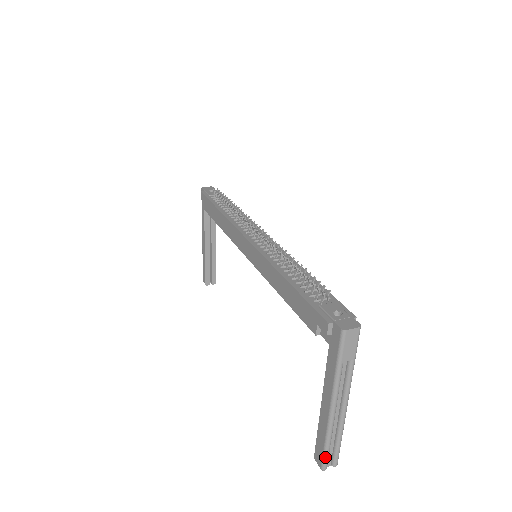
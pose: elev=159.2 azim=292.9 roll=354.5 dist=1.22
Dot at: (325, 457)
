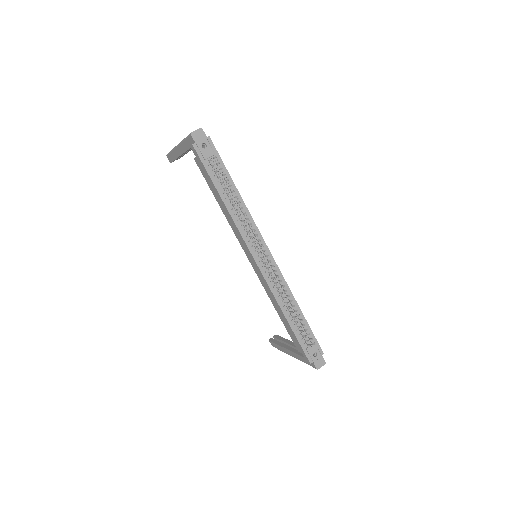
Dot at: occluded
